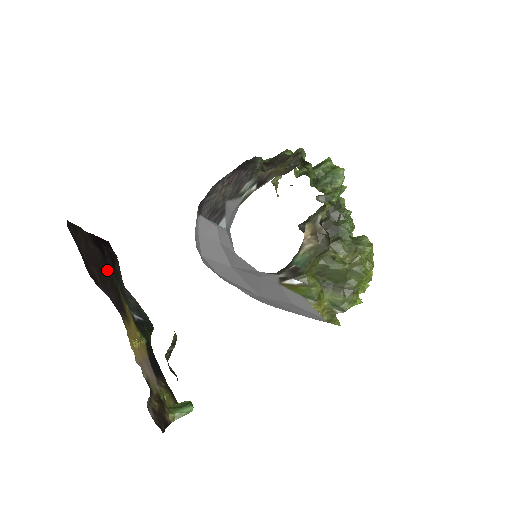
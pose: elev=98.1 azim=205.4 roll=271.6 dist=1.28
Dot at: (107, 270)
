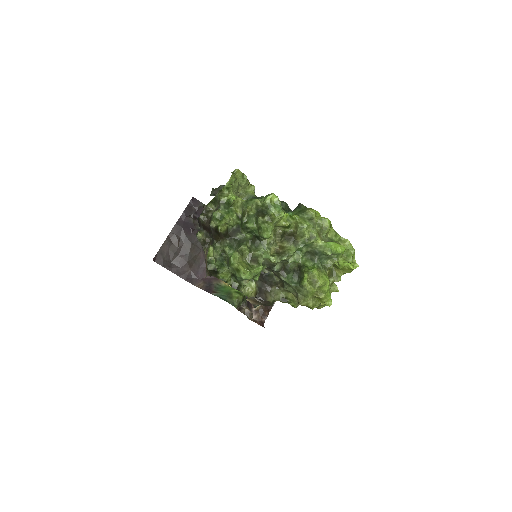
Dot at: (196, 244)
